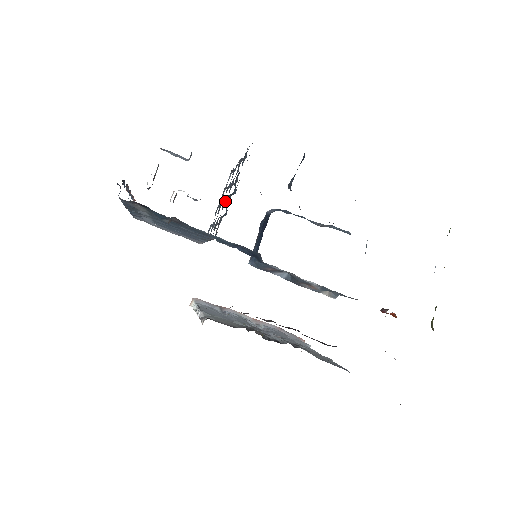
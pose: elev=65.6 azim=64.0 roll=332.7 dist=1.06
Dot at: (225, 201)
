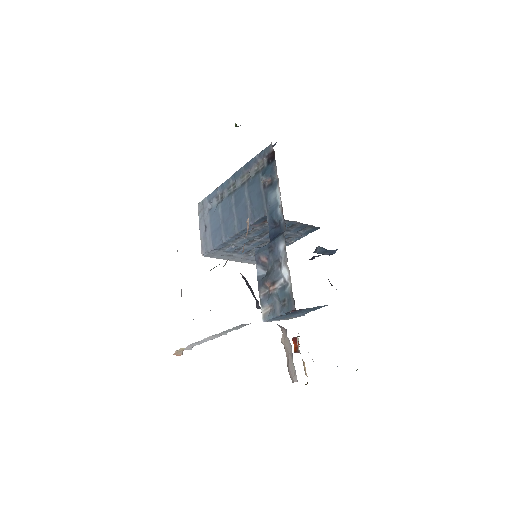
Dot at: (263, 237)
